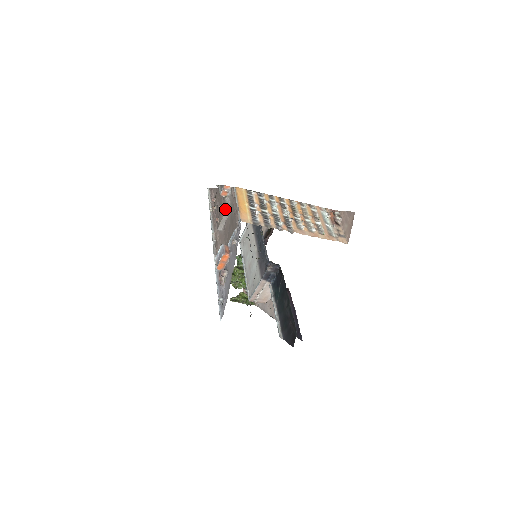
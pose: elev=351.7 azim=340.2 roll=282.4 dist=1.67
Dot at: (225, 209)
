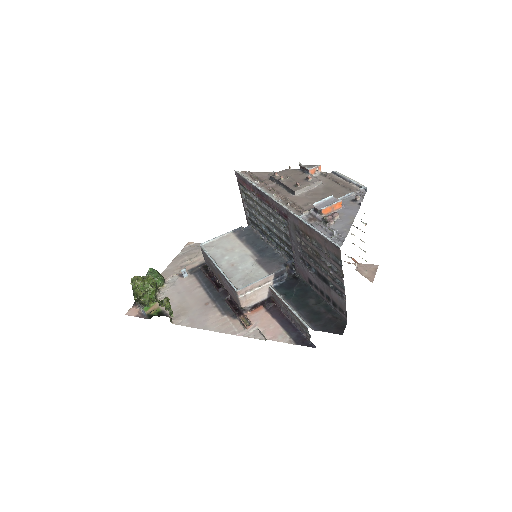
Dot at: (318, 180)
